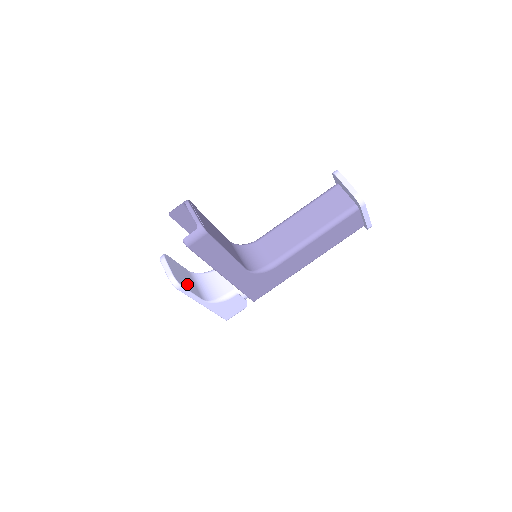
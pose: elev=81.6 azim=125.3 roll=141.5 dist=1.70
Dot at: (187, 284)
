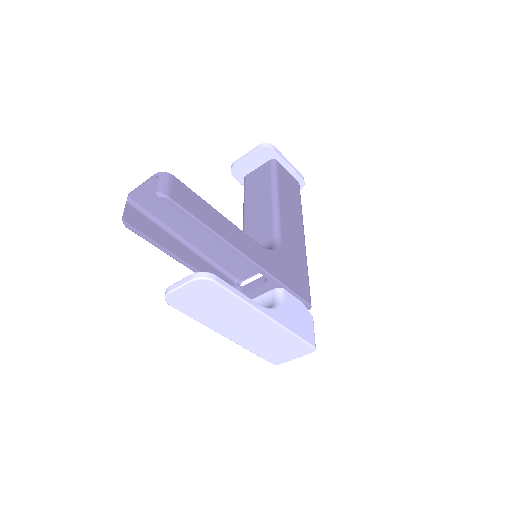
Dot at: occluded
